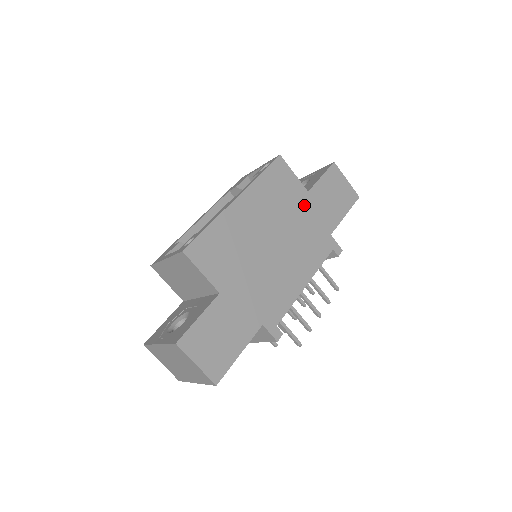
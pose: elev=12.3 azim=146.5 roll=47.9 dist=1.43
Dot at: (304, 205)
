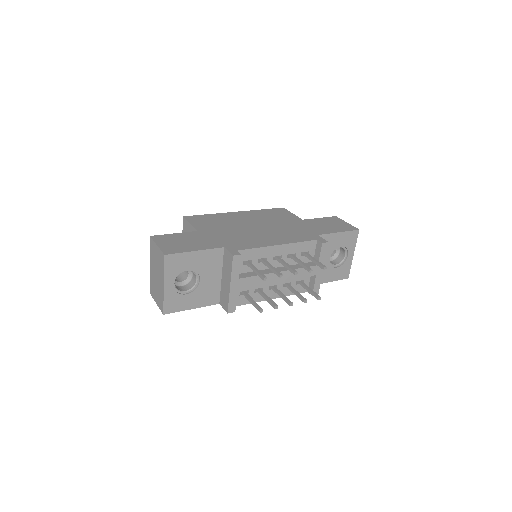
Dot at: (296, 223)
